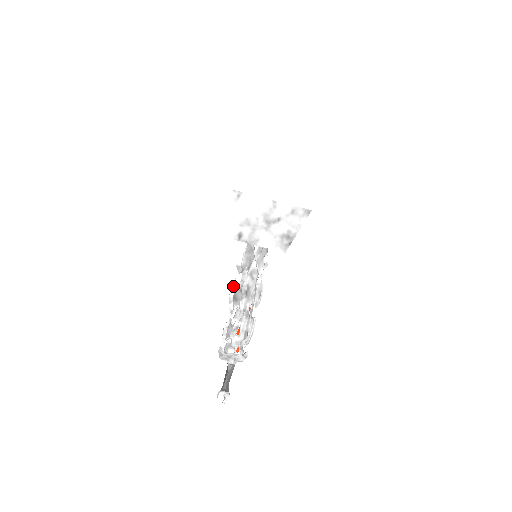
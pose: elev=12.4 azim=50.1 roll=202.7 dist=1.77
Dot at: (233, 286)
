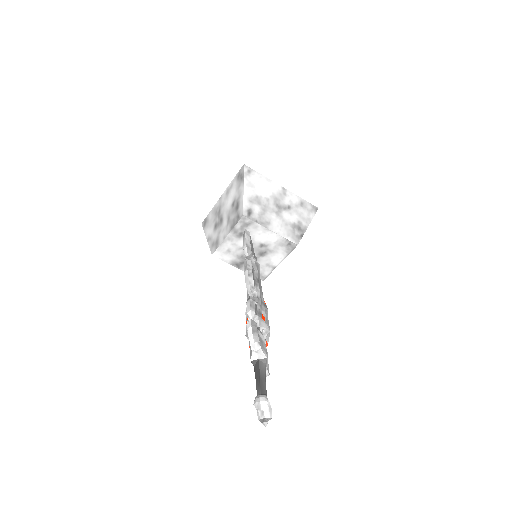
Dot at: (248, 260)
